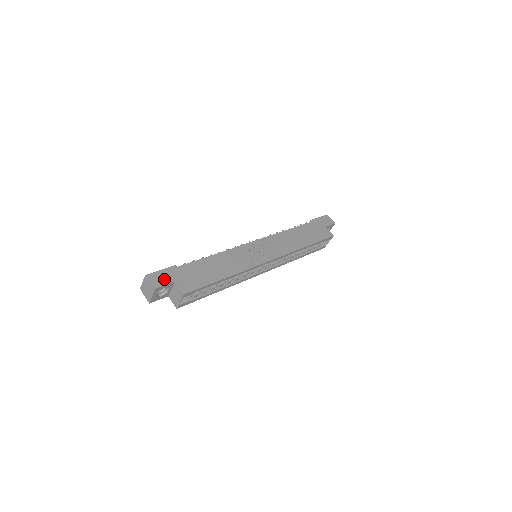
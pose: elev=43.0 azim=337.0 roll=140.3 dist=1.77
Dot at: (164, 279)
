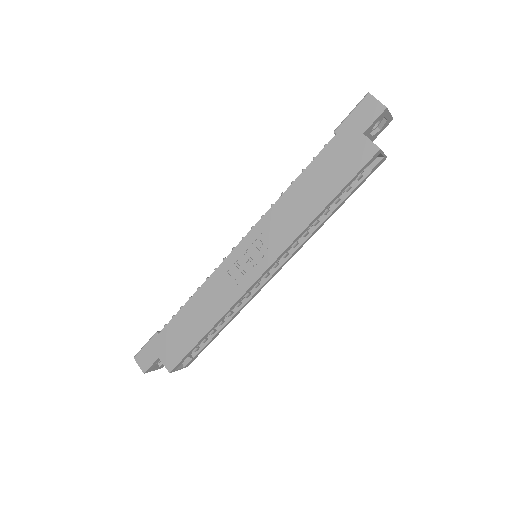
Dot at: (149, 358)
